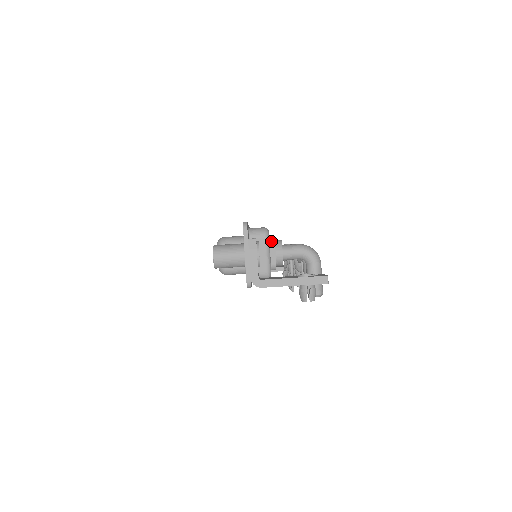
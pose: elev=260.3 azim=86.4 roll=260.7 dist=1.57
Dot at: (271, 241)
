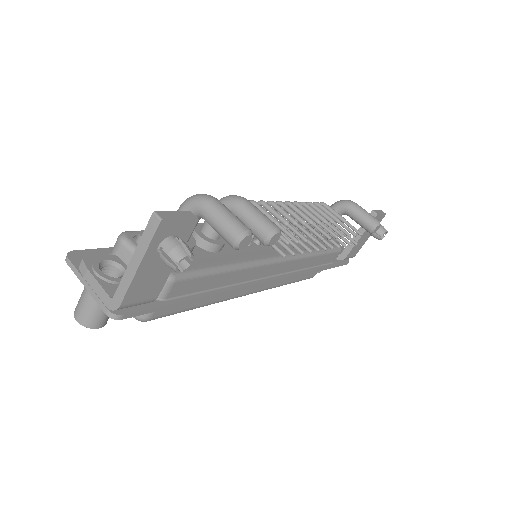
Dot at: (137, 239)
